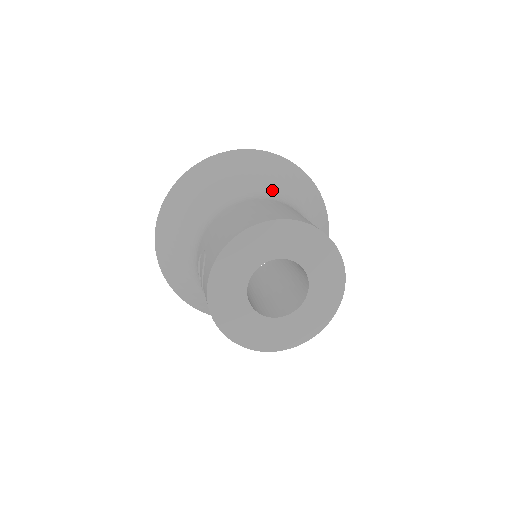
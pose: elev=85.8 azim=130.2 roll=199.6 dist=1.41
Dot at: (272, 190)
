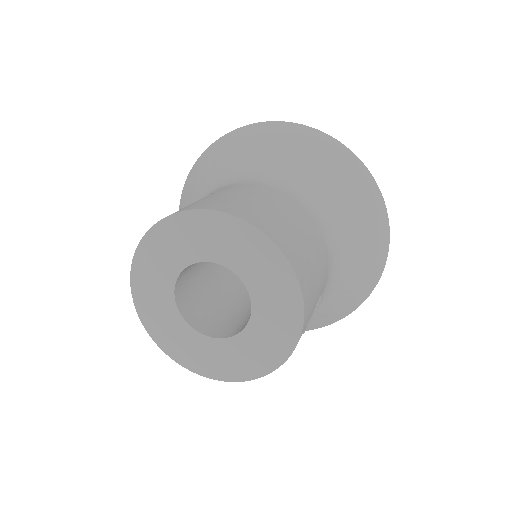
Dot at: (238, 172)
